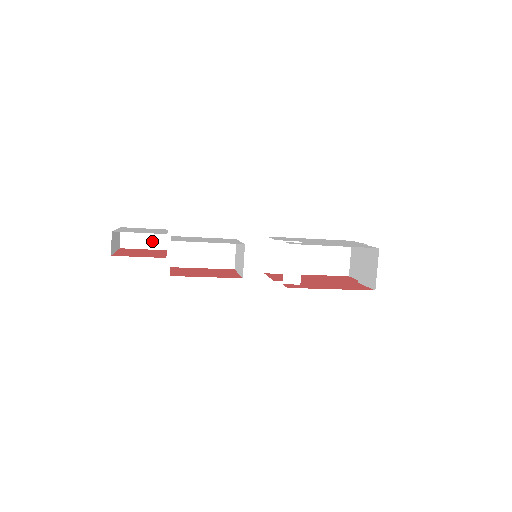
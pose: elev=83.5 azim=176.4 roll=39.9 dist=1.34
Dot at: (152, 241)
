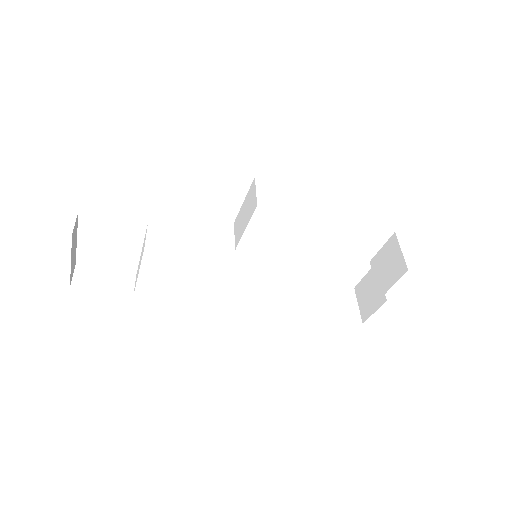
Dot at: (114, 284)
